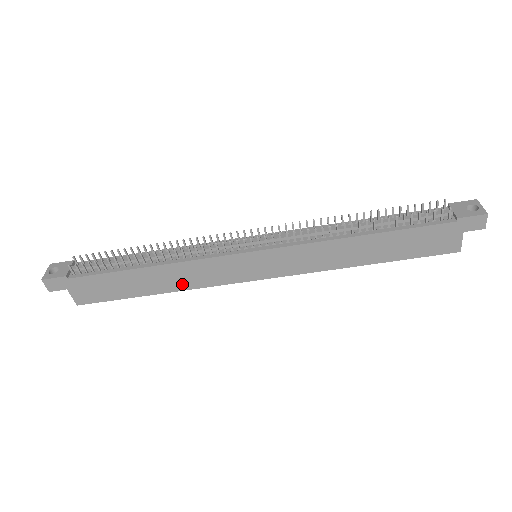
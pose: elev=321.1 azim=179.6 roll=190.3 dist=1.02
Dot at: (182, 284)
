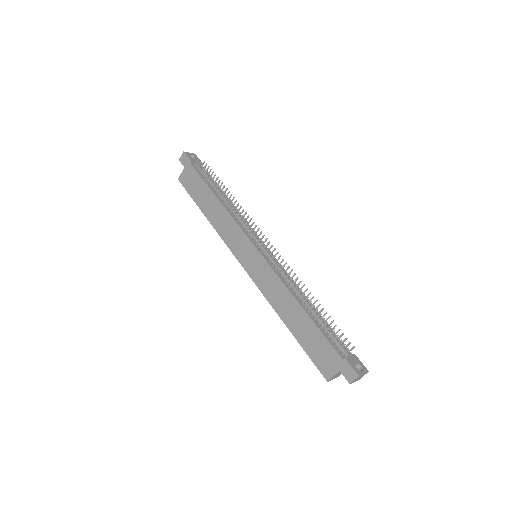
Dot at: (217, 225)
